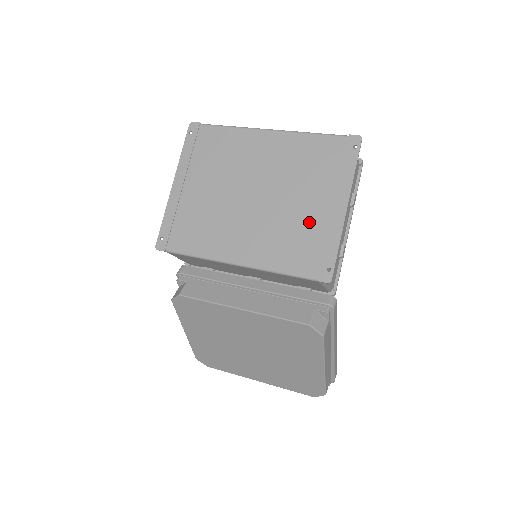
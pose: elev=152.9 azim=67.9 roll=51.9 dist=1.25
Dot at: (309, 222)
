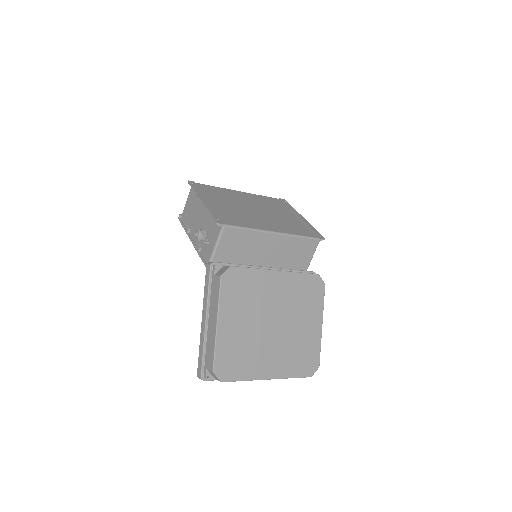
Dot at: (293, 221)
